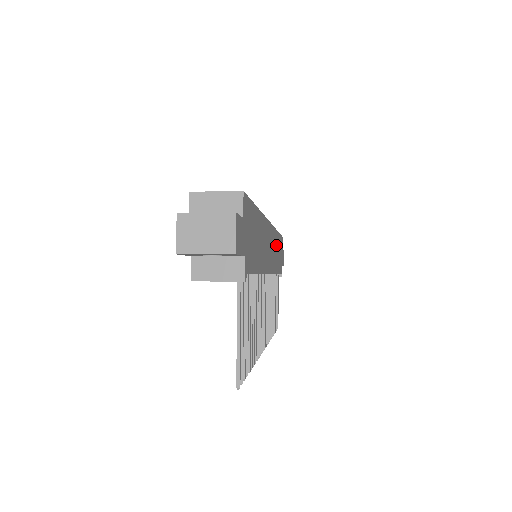
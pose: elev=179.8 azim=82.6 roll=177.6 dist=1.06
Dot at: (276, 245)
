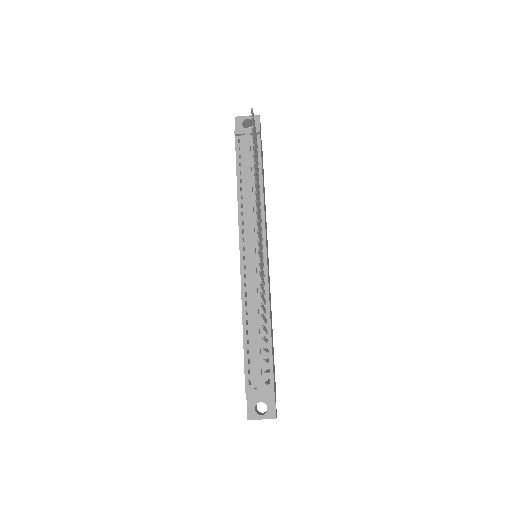
Dot at: occluded
